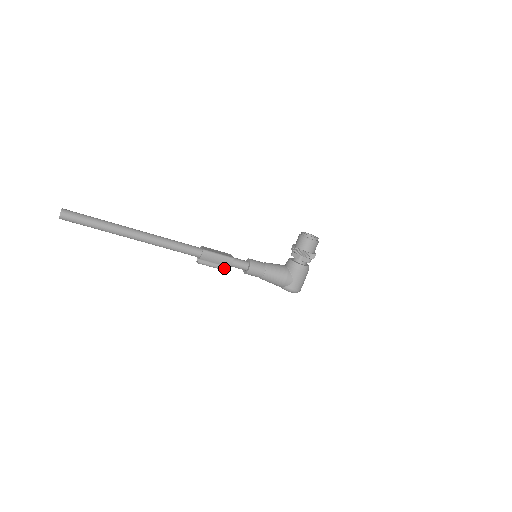
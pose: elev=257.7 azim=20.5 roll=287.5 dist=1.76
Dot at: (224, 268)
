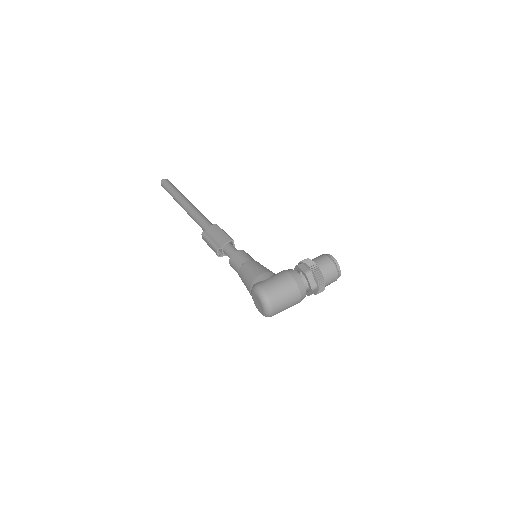
Dot at: (217, 245)
